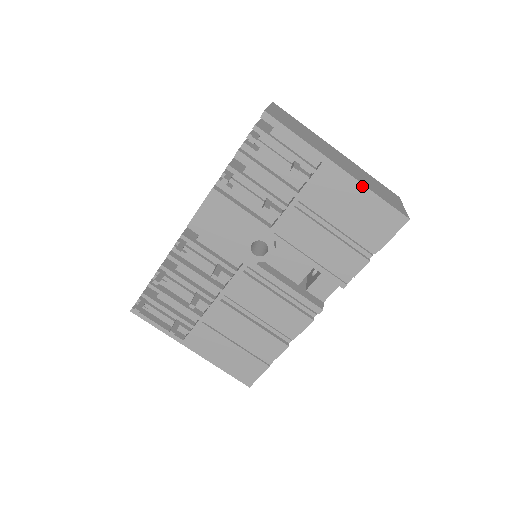
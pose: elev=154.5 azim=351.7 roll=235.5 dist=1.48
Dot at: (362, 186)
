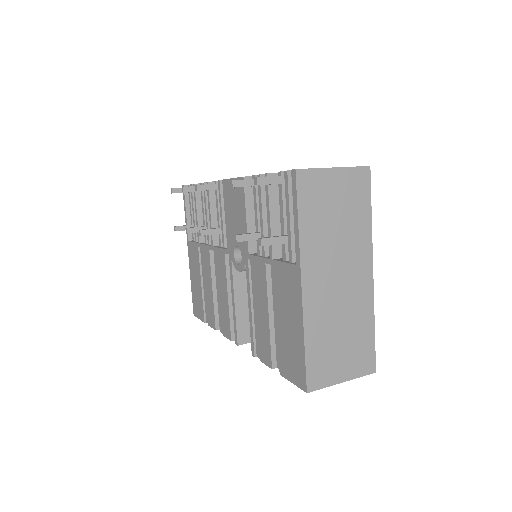
Dot at: (302, 322)
